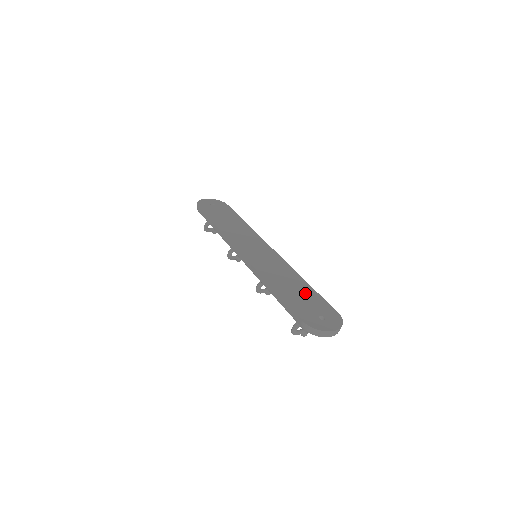
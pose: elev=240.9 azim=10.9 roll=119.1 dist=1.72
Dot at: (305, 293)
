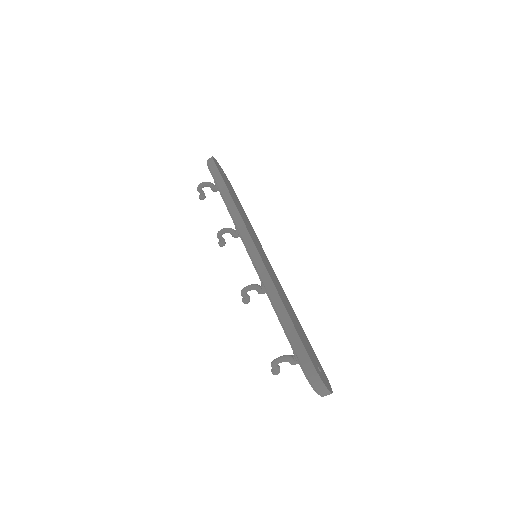
Dot at: (302, 331)
